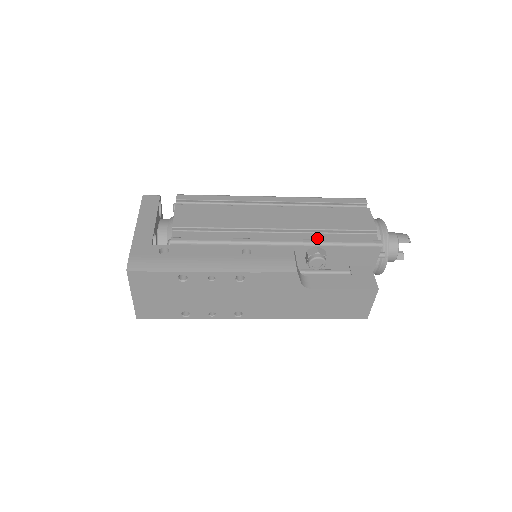
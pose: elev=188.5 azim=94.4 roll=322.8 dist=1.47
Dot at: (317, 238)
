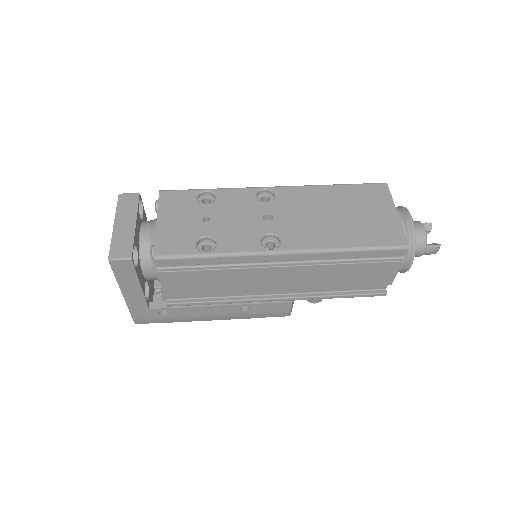
Dot at: (322, 288)
